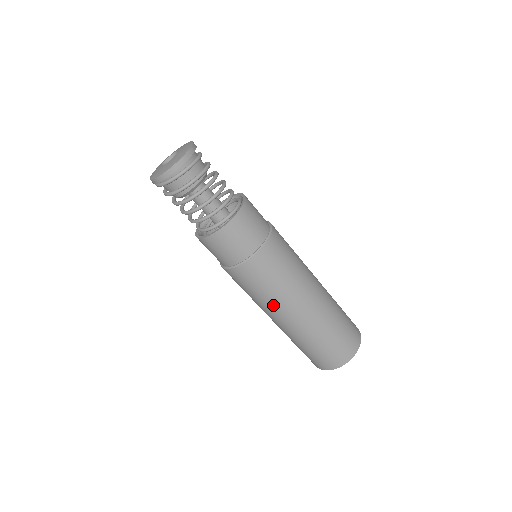
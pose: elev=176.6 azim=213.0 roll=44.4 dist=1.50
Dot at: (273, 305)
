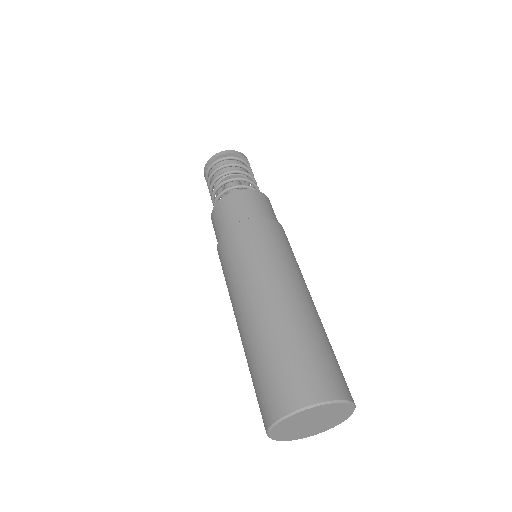
Dot at: (245, 279)
